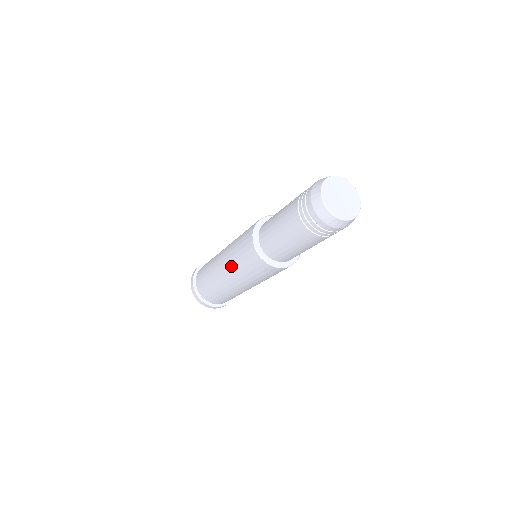
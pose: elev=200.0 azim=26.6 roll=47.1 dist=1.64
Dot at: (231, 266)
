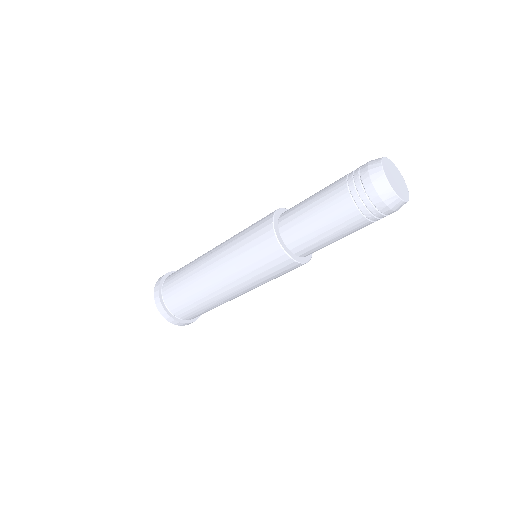
Dot at: (242, 279)
